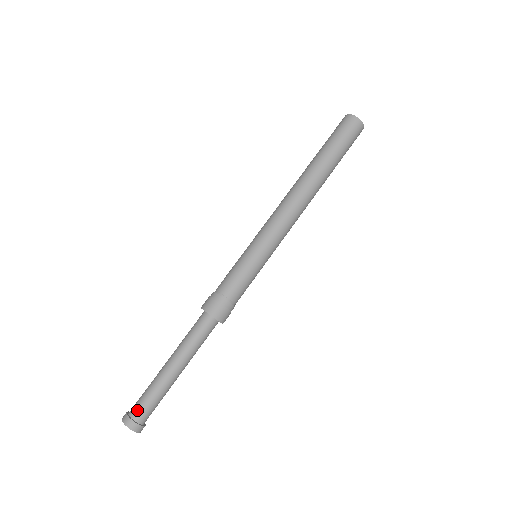
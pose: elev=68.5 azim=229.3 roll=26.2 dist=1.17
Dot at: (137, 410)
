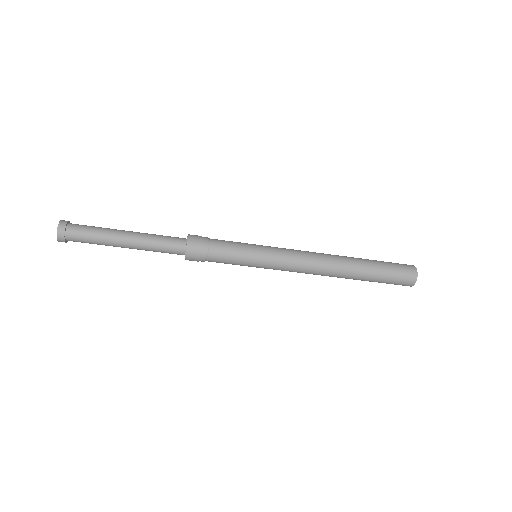
Dot at: (75, 229)
